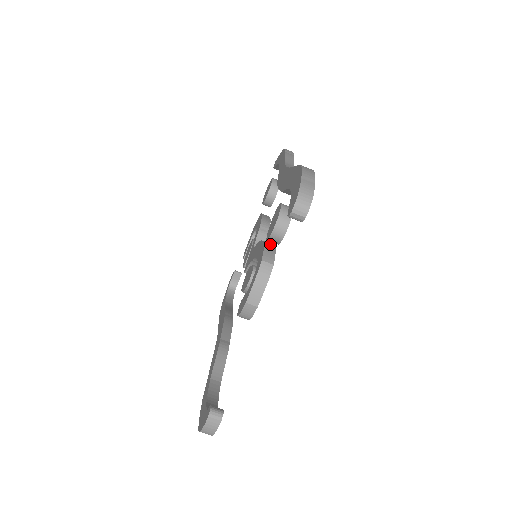
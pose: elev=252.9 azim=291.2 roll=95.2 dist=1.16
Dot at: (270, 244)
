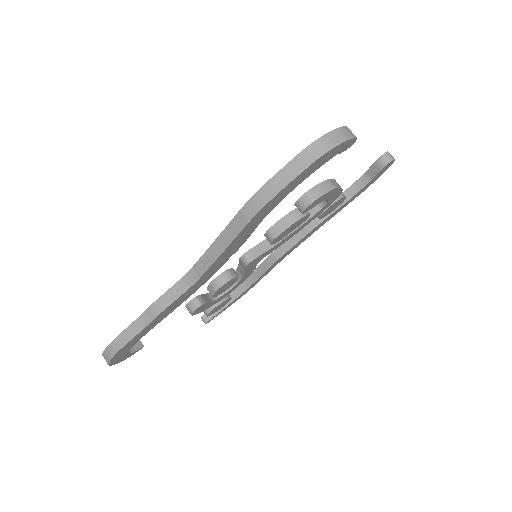
Dot at: occluded
